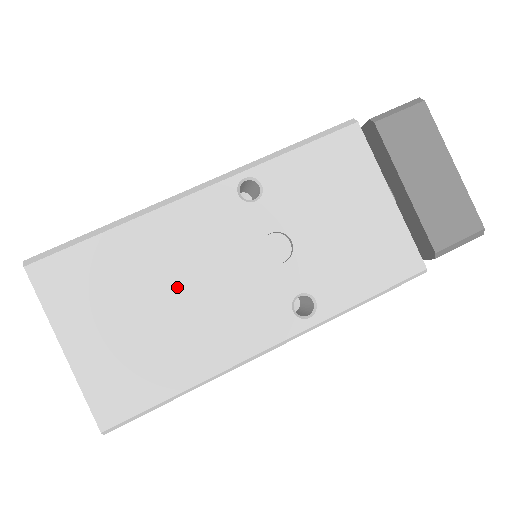
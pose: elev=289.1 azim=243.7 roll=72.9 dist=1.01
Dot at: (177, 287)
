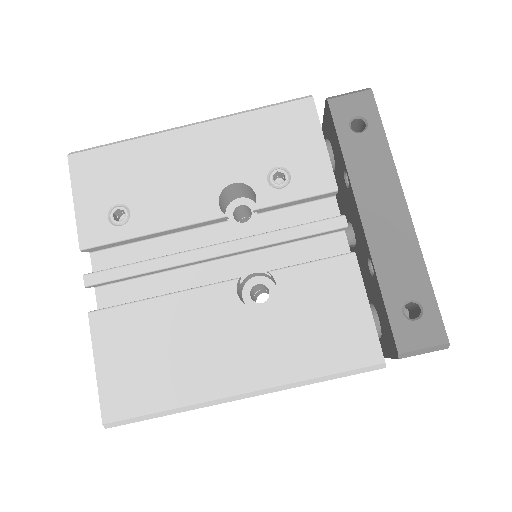
Dot at: occluded
